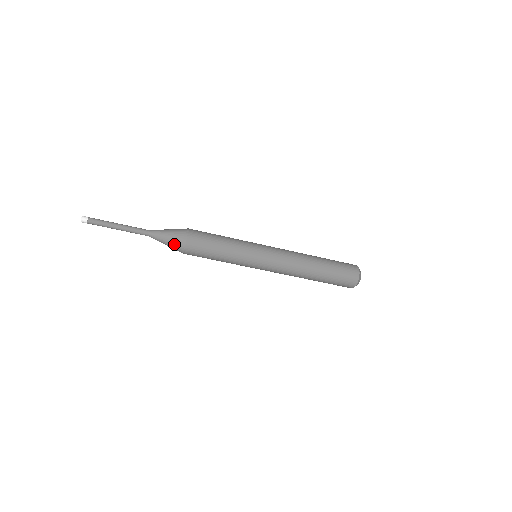
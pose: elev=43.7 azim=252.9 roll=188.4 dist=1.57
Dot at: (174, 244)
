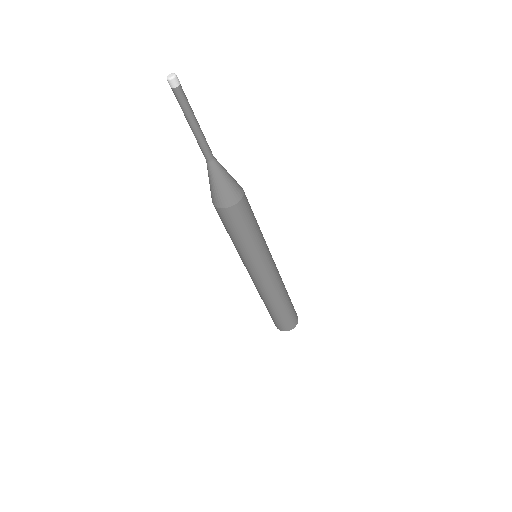
Dot at: (230, 191)
